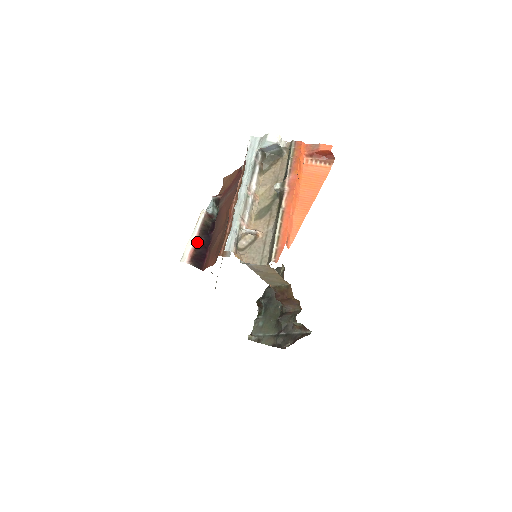
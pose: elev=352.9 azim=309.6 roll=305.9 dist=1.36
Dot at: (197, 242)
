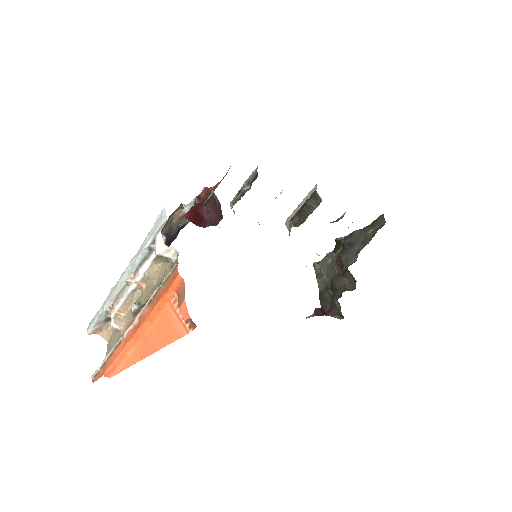
Dot at: occluded
